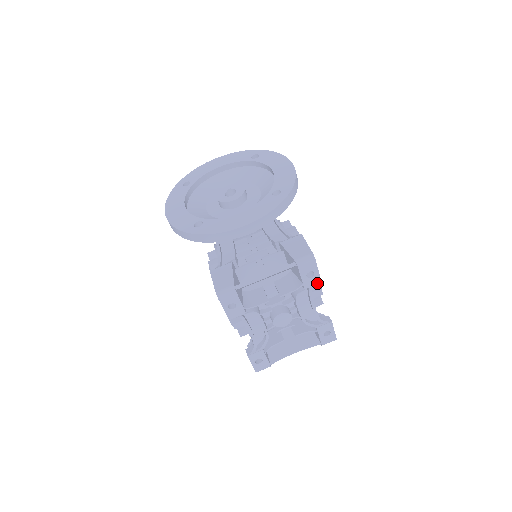
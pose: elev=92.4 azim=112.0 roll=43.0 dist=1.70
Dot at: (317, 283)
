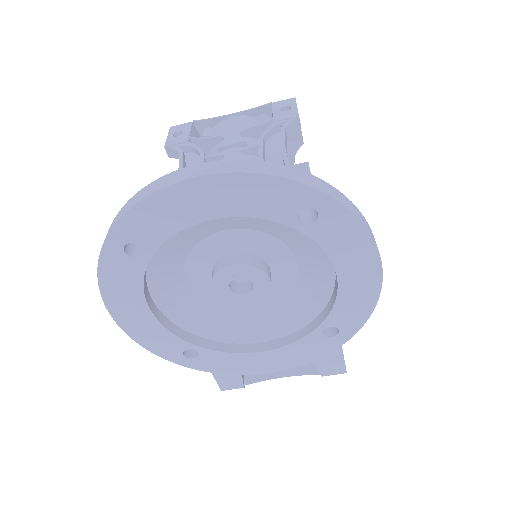
Dot at: occluded
